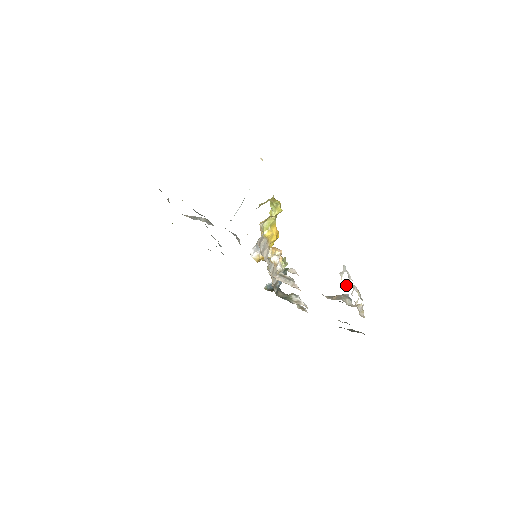
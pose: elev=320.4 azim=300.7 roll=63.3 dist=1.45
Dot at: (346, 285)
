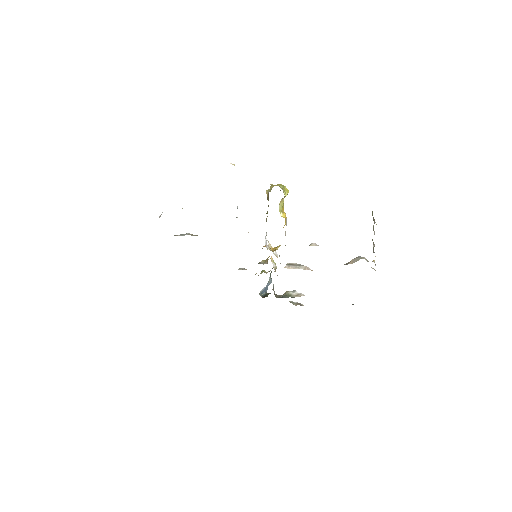
Dot at: occluded
